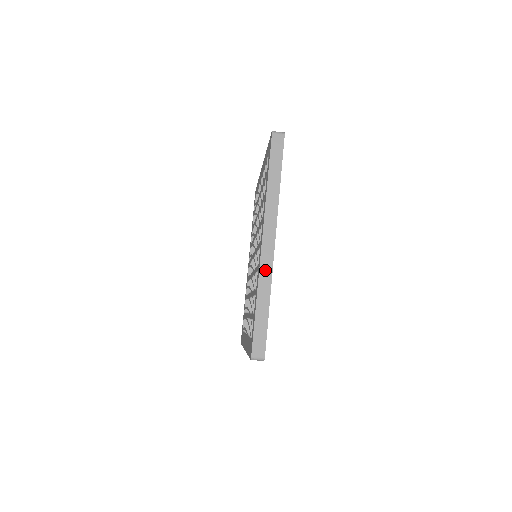
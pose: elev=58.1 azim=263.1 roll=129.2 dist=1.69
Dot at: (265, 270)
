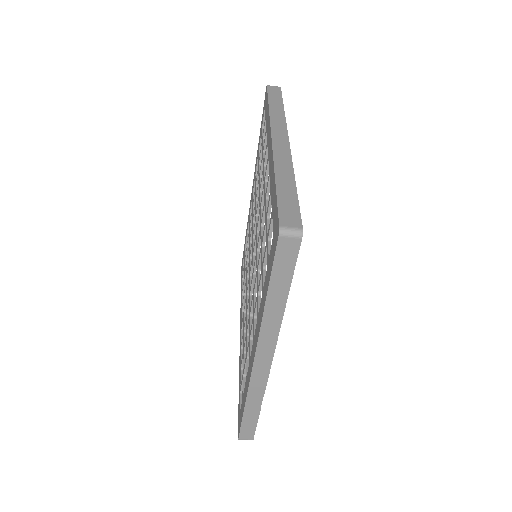
Dot at: (281, 156)
